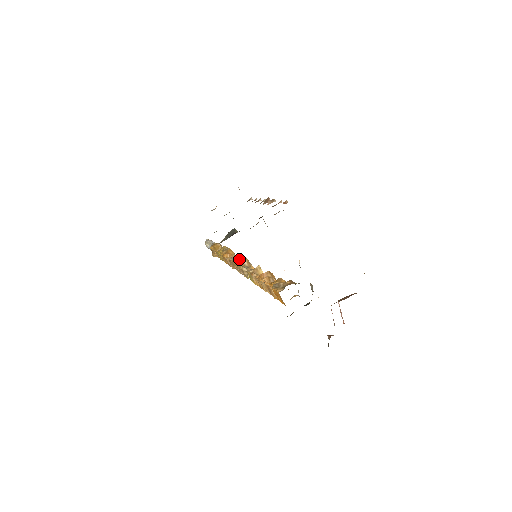
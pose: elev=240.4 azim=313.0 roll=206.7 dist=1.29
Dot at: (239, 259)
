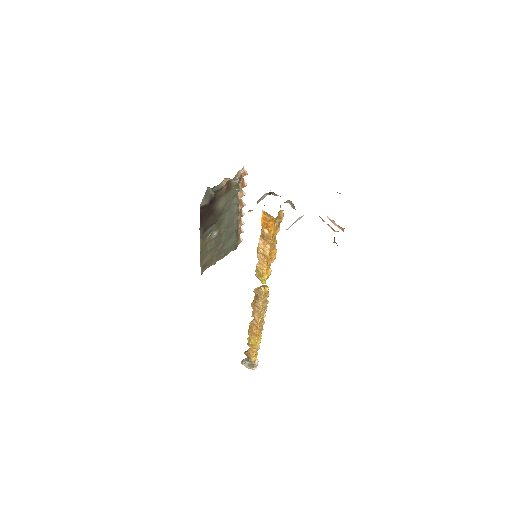
Dot at: occluded
